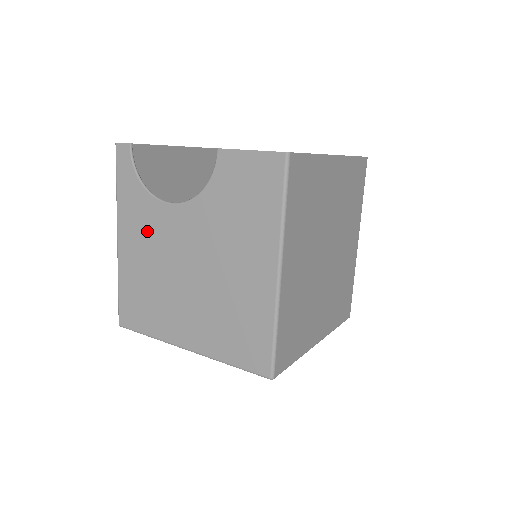
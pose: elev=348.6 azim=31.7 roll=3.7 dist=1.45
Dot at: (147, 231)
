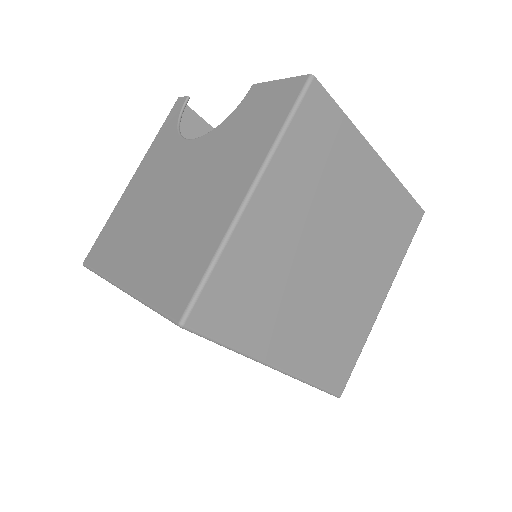
Dot at: (158, 167)
